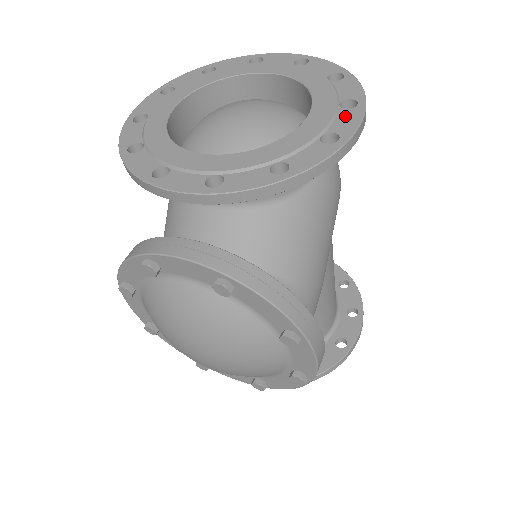
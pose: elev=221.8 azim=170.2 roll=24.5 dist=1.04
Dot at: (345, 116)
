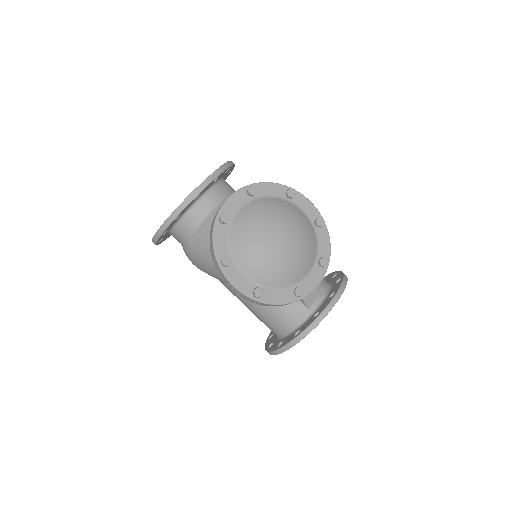
Dot at: occluded
